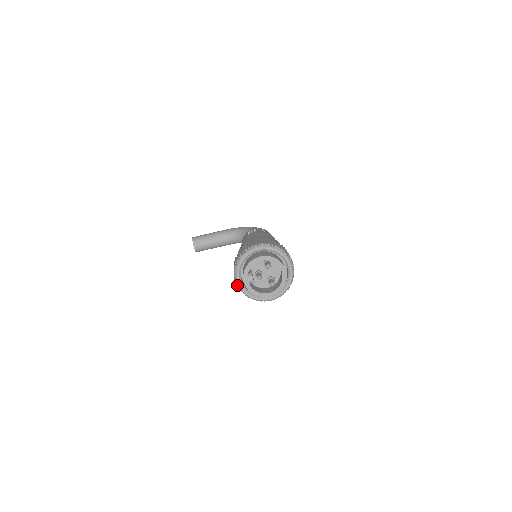
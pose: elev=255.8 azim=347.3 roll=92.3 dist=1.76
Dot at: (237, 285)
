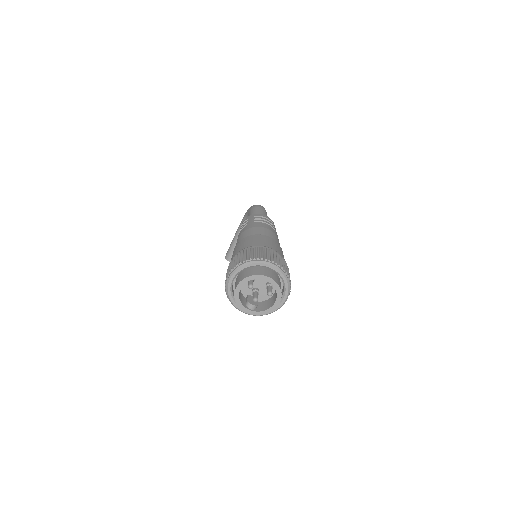
Dot at: occluded
